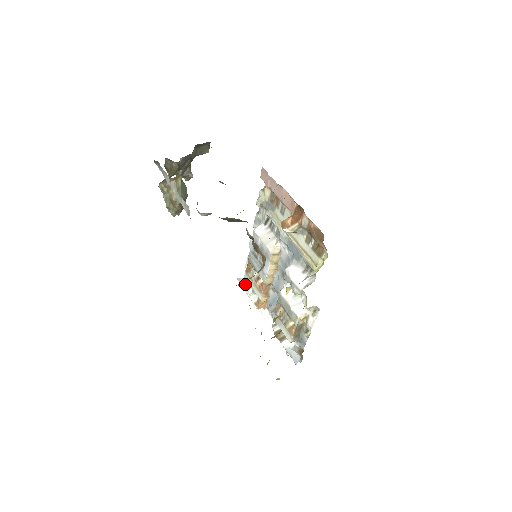
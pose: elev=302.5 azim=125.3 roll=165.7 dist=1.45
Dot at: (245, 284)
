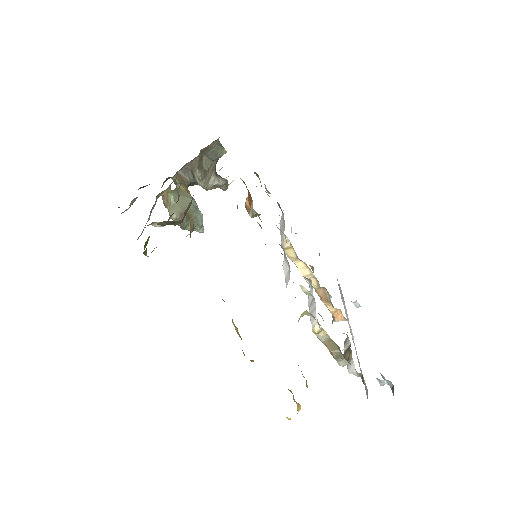
Dot at: (327, 291)
